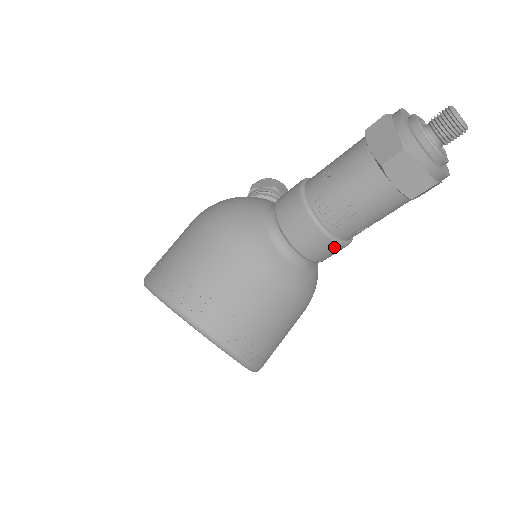
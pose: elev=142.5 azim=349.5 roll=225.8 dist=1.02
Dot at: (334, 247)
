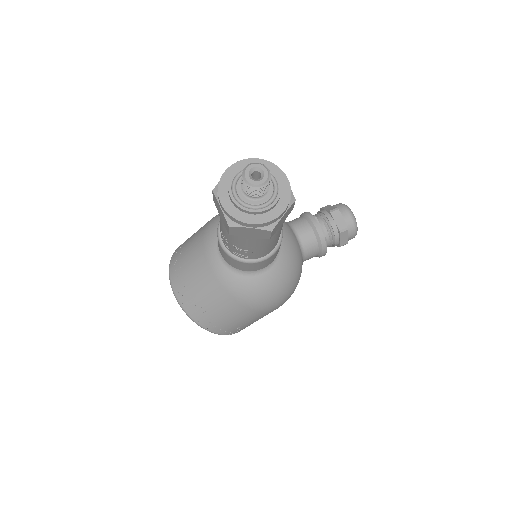
Dot at: (231, 259)
